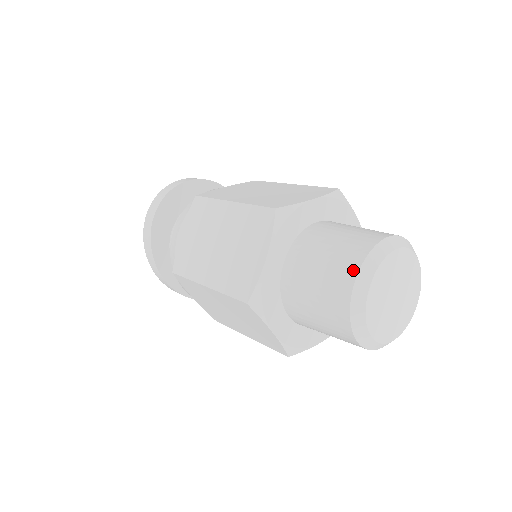
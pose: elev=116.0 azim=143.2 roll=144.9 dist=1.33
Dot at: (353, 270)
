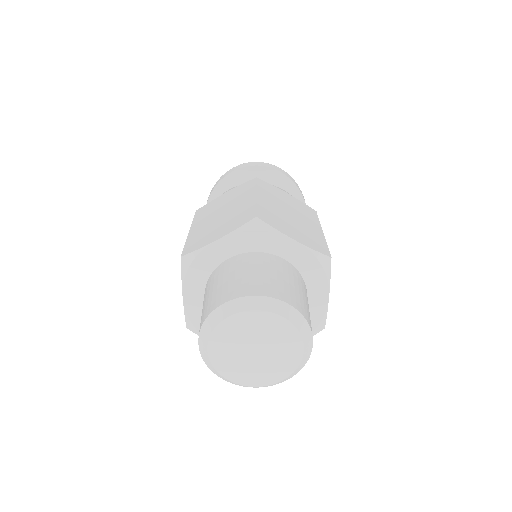
Dot at: (236, 295)
